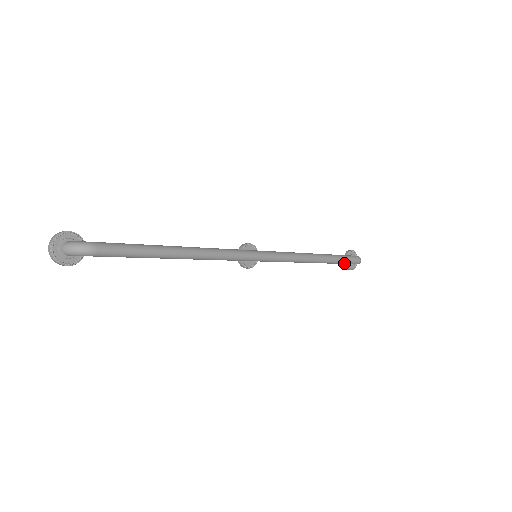
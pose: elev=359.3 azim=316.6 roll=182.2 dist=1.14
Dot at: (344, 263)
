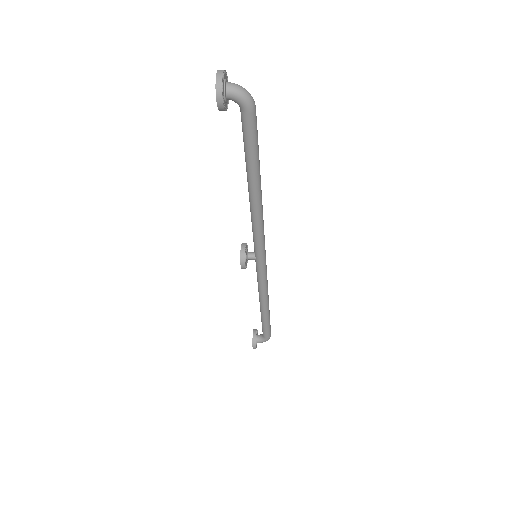
Dot at: (268, 328)
